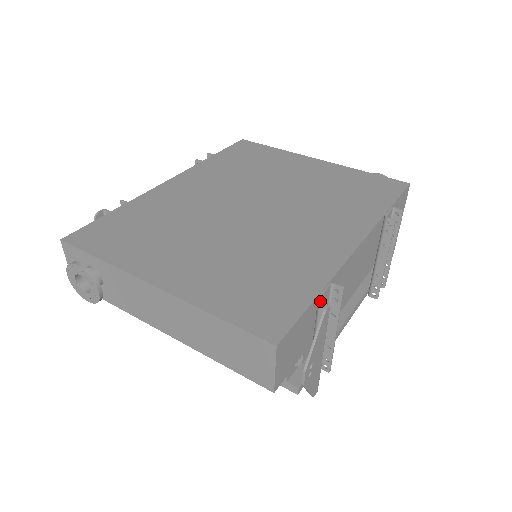
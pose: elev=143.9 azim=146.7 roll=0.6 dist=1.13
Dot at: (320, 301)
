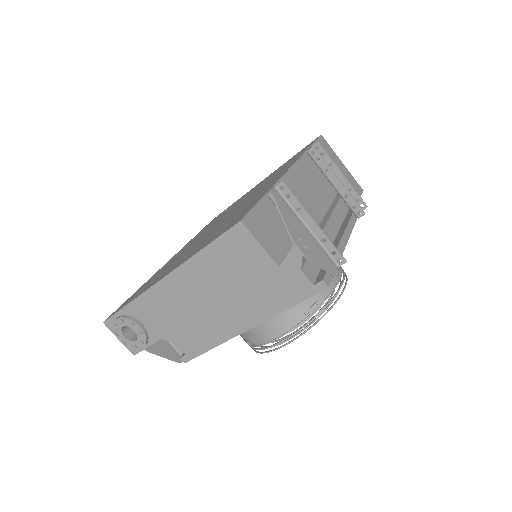
Dot at: (268, 195)
